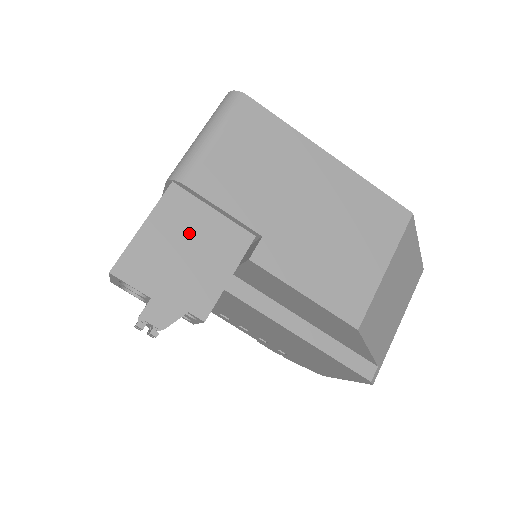
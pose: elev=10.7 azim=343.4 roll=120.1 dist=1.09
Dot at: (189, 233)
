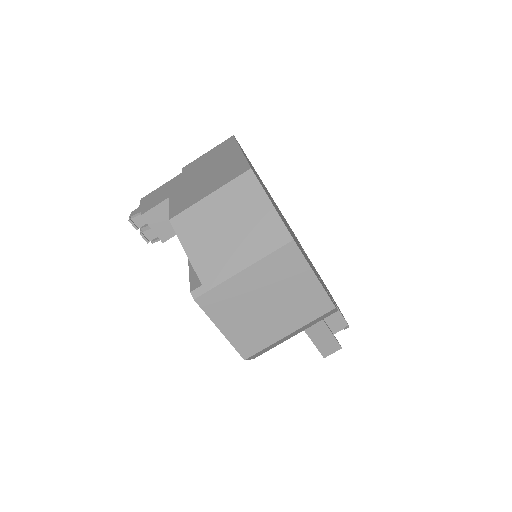
Dot at: (170, 187)
